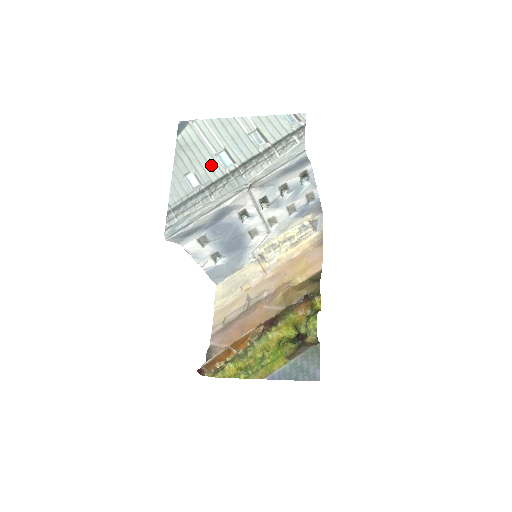
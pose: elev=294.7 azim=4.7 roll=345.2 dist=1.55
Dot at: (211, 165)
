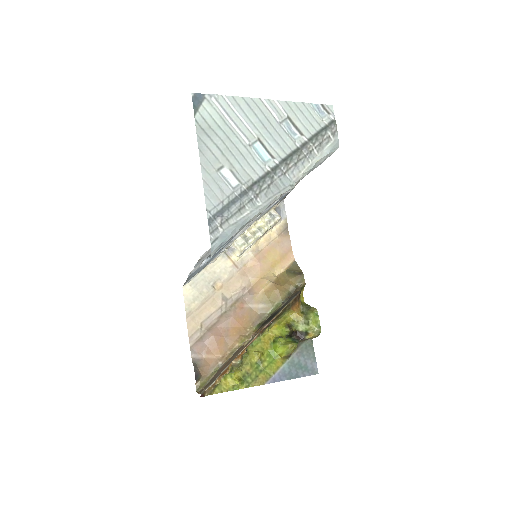
Dot at: (247, 158)
